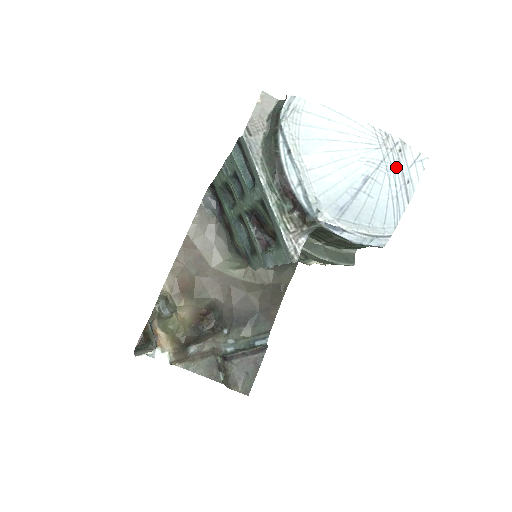
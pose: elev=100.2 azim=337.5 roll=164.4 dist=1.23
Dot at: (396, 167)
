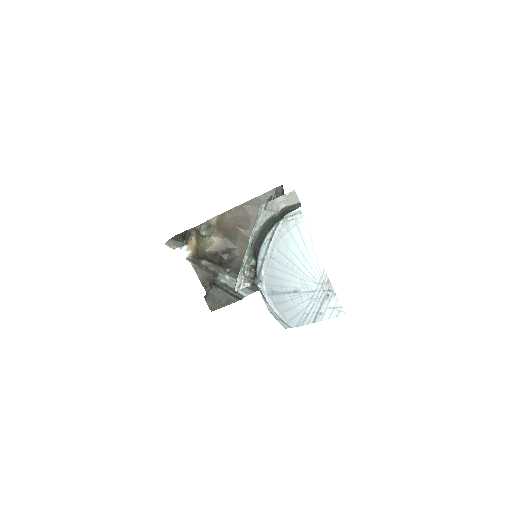
Dot at: (319, 301)
